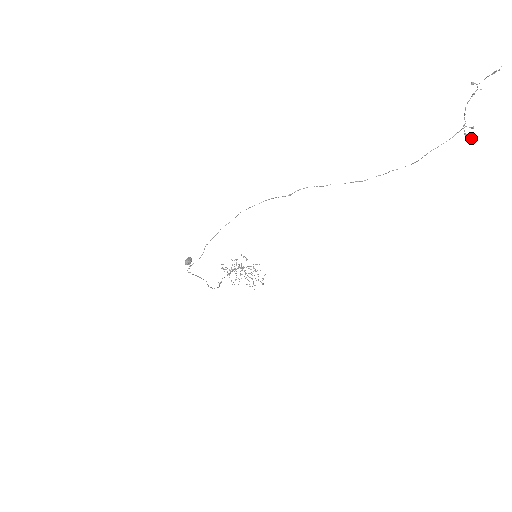
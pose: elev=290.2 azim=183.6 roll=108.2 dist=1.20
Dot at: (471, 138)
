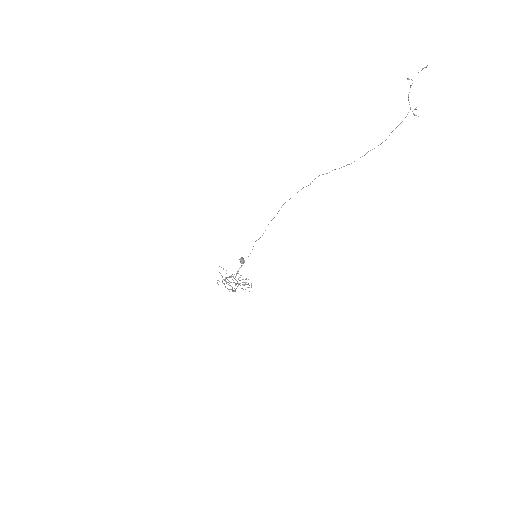
Dot at: (418, 116)
